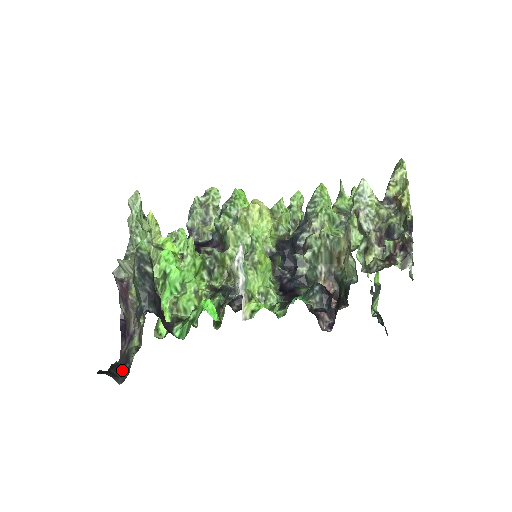
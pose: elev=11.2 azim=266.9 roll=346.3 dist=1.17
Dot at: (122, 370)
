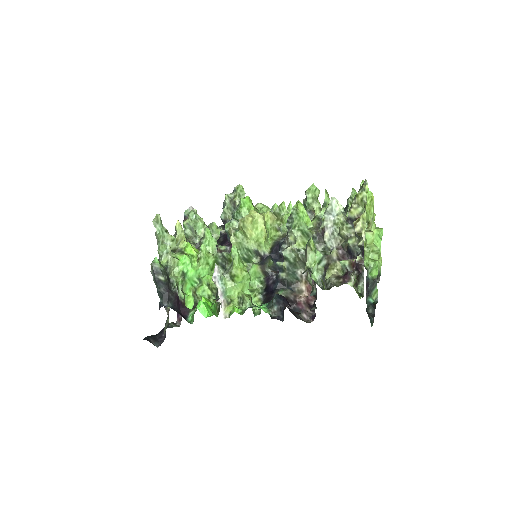
Dot at: (162, 336)
